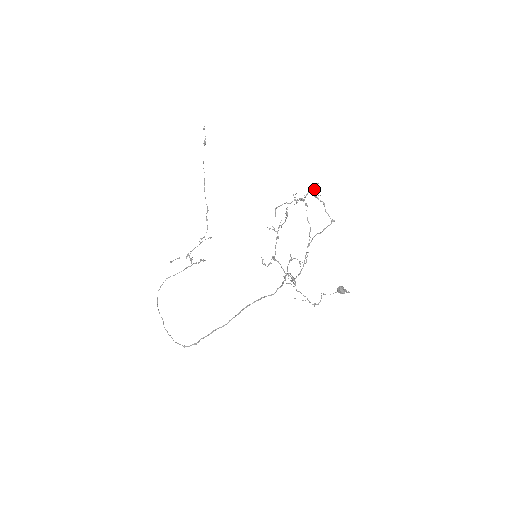
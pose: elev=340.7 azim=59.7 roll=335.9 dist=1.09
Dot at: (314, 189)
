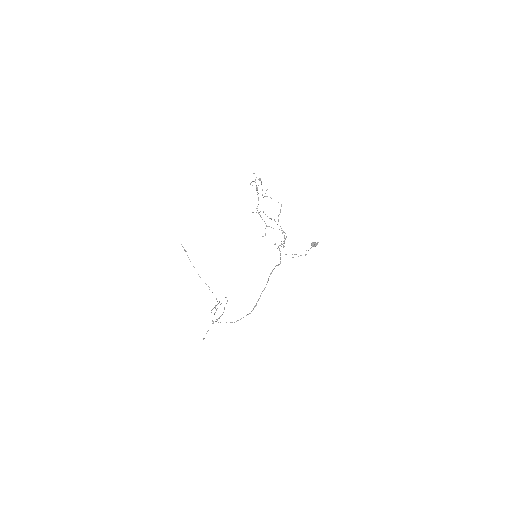
Dot at: occluded
